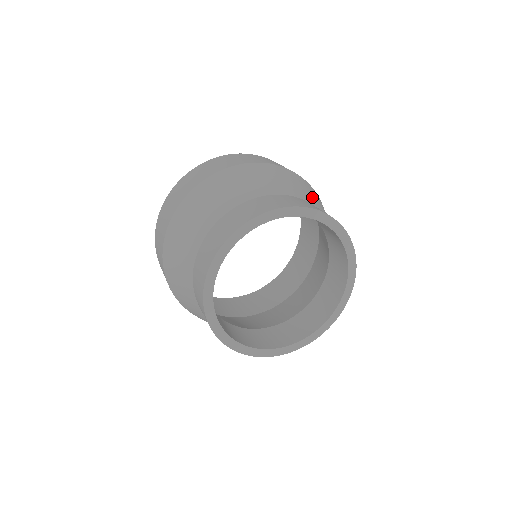
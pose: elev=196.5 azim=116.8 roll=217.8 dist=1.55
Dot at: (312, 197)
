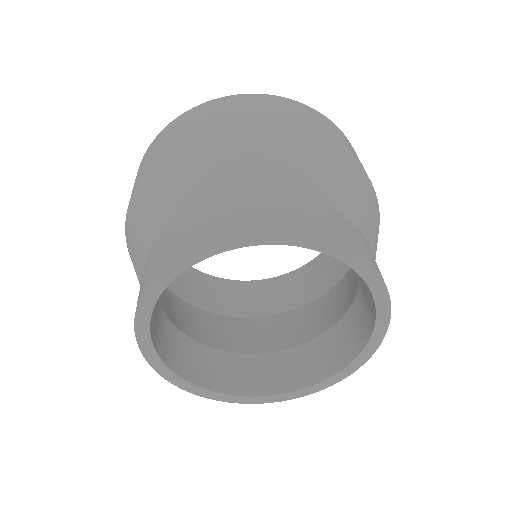
Dot at: occluded
